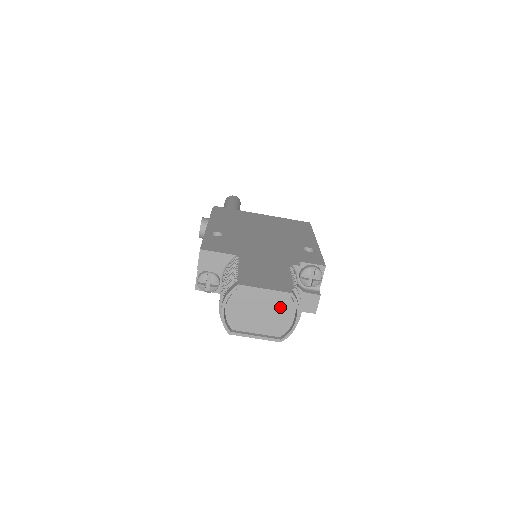
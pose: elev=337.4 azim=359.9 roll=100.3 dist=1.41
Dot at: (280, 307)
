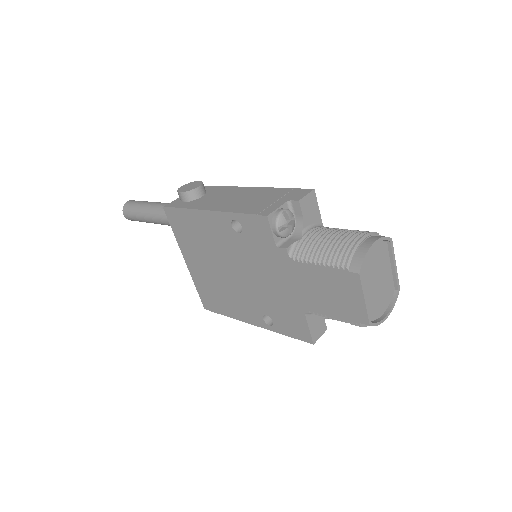
Dot at: (386, 292)
